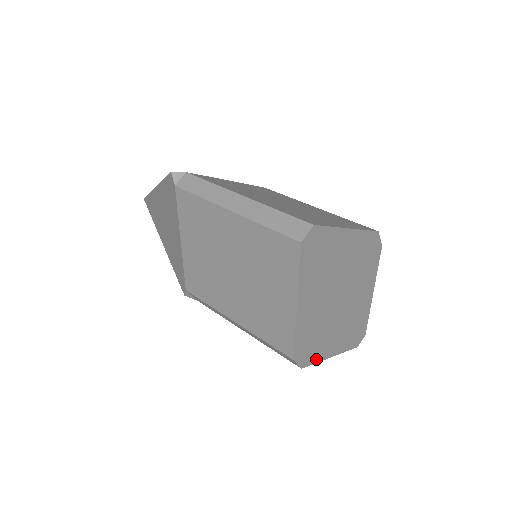
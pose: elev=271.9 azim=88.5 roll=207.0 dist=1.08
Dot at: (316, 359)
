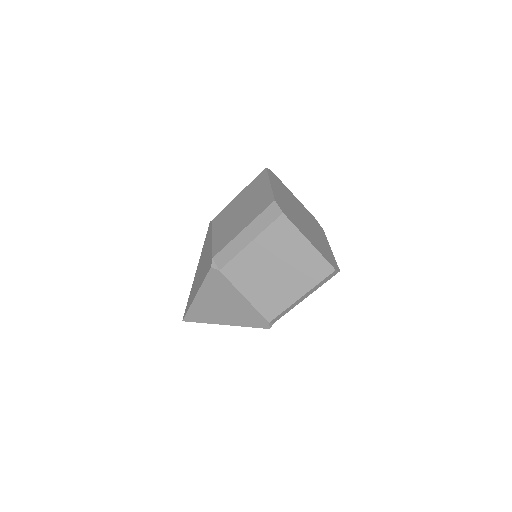
Dot at: (294, 224)
